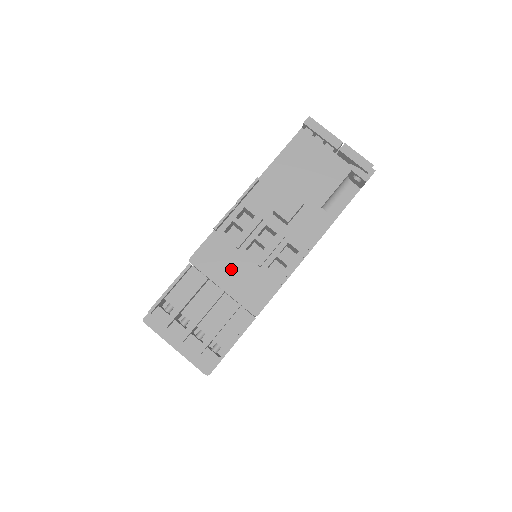
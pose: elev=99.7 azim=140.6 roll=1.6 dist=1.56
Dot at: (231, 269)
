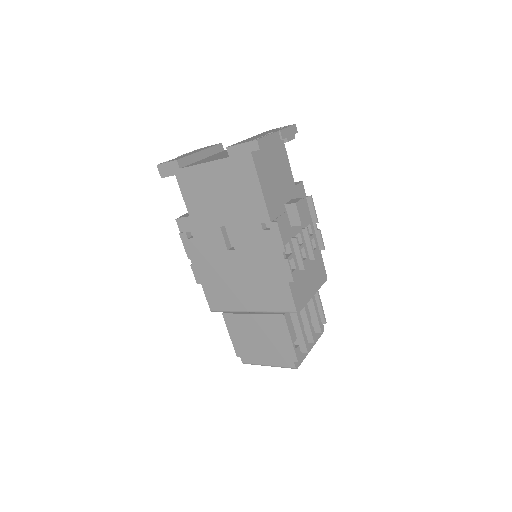
Dot at: (308, 282)
